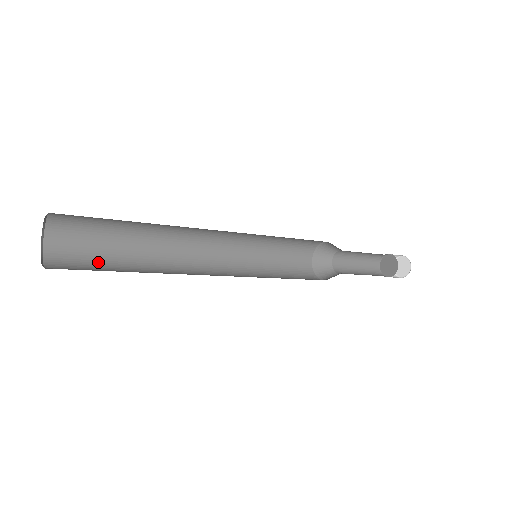
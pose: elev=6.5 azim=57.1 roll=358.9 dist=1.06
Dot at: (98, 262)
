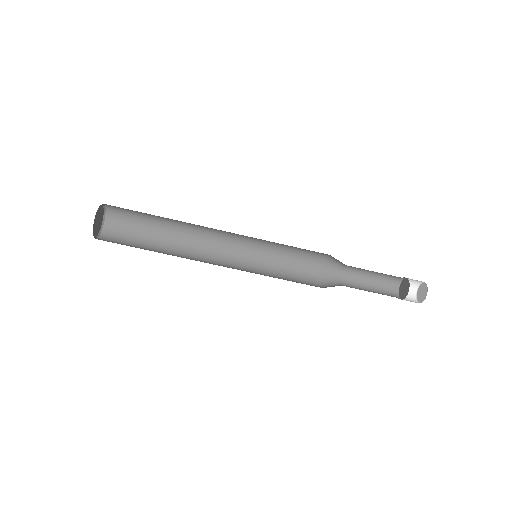
Dot at: occluded
